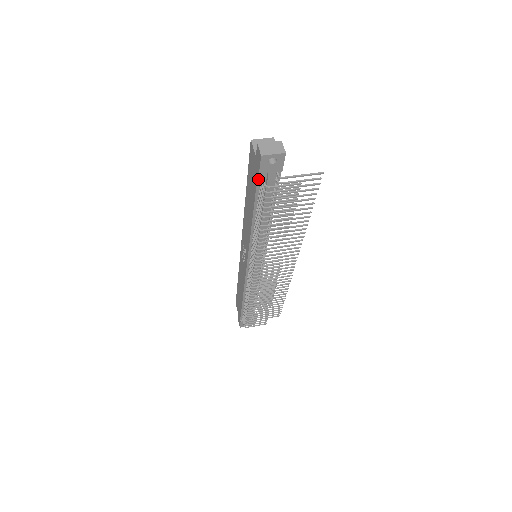
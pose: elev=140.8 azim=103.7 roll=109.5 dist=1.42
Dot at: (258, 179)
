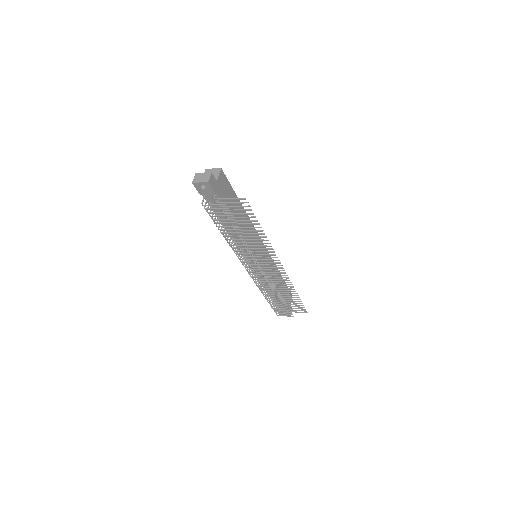
Dot at: (205, 198)
